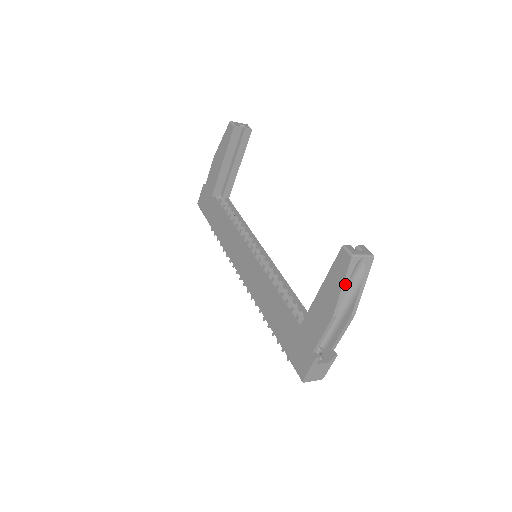
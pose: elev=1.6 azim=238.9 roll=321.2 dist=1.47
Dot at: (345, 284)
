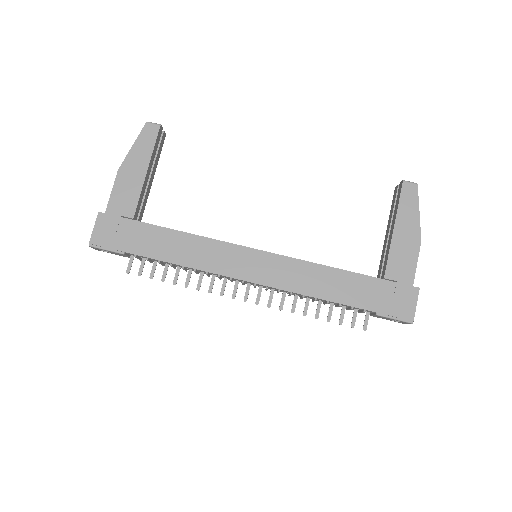
Dot at: (418, 210)
